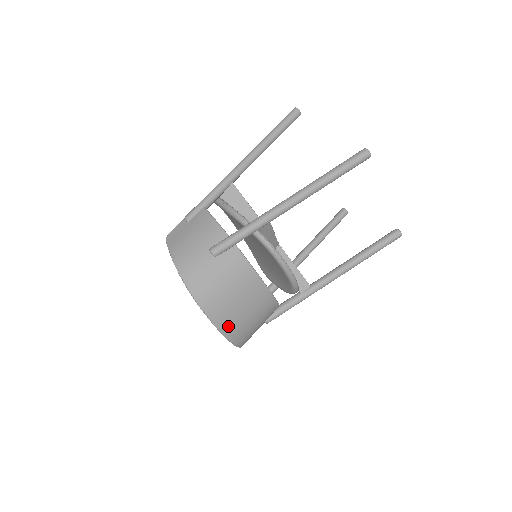
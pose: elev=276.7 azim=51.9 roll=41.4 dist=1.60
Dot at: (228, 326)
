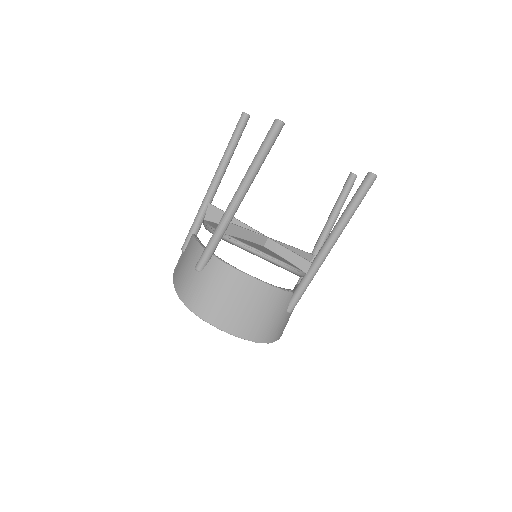
Dot at: (237, 327)
